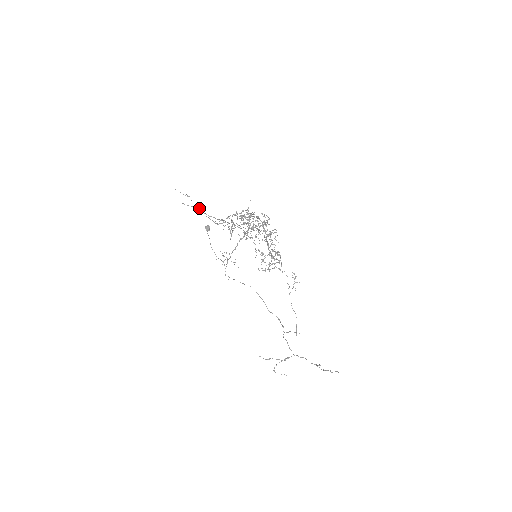
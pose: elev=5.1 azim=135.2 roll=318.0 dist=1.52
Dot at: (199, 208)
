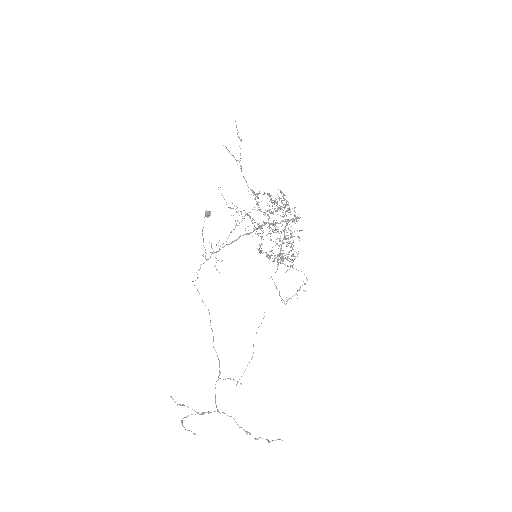
Dot at: occluded
